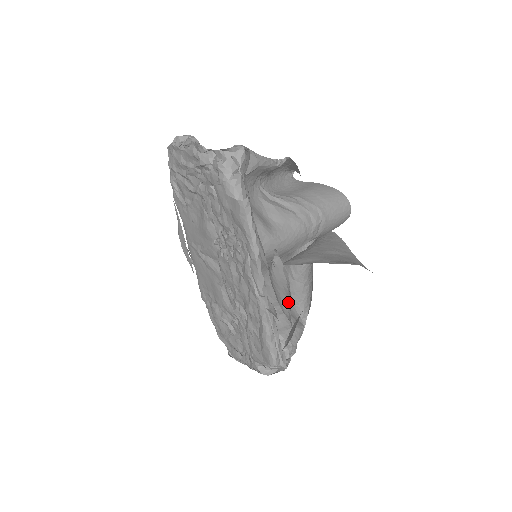
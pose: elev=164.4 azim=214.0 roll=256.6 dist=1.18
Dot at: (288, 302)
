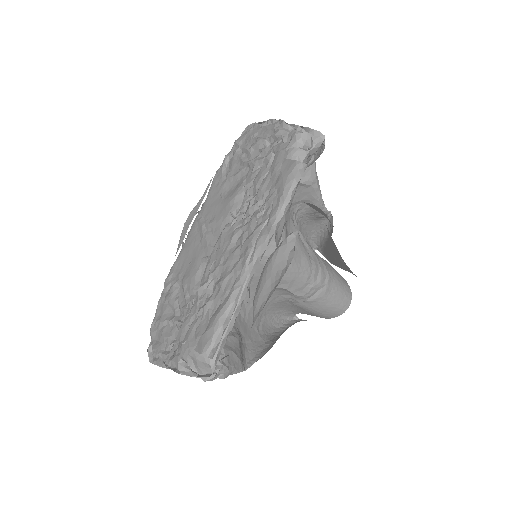
Dot at: (270, 292)
